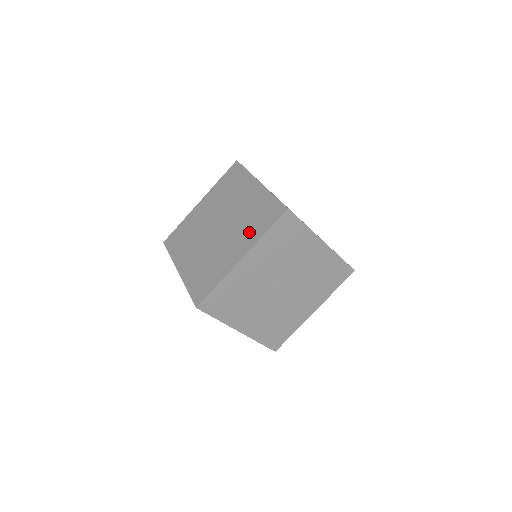
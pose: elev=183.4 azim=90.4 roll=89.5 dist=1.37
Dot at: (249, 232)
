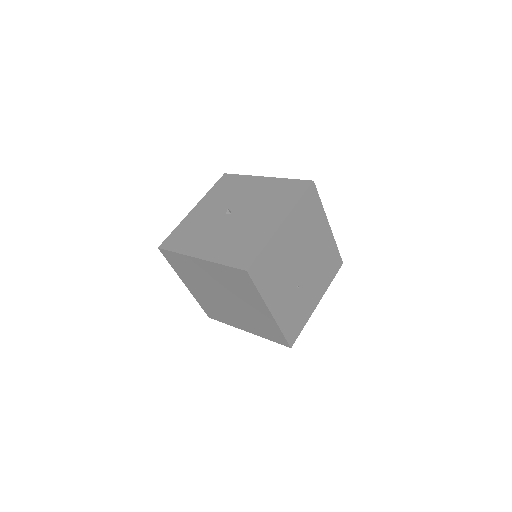
Dot at: occluded
